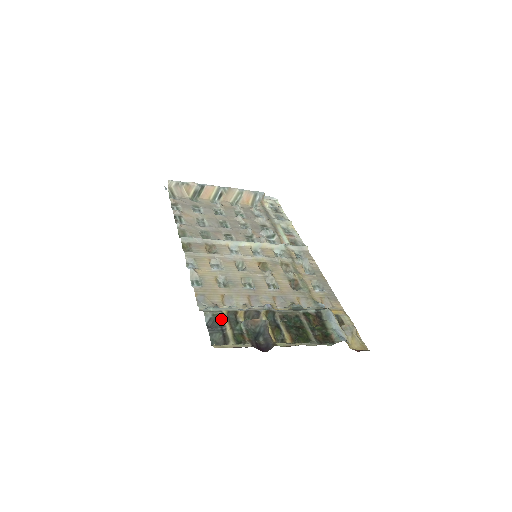
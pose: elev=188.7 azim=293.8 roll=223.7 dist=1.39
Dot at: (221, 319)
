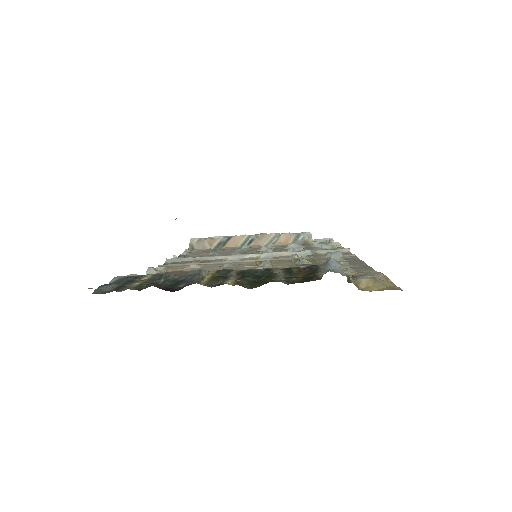
Dot at: (136, 279)
